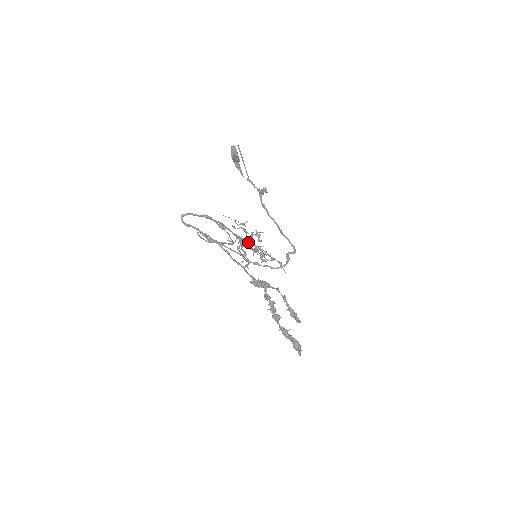
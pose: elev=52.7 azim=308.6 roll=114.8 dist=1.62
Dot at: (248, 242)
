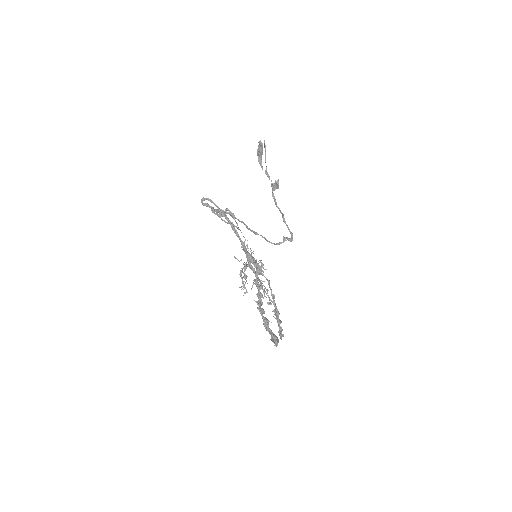
Dot at: occluded
